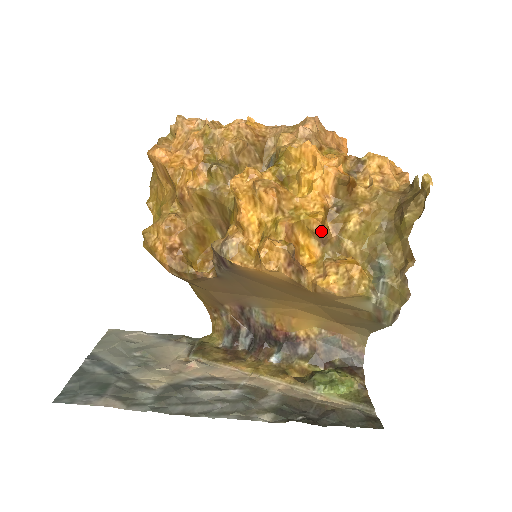
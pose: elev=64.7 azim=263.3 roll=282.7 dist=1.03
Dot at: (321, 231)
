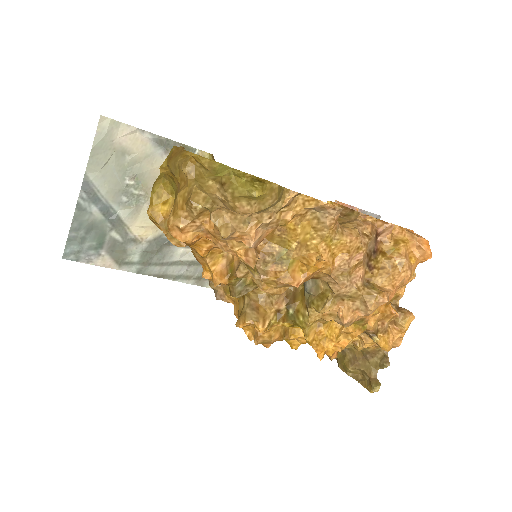
Dot at: occluded
